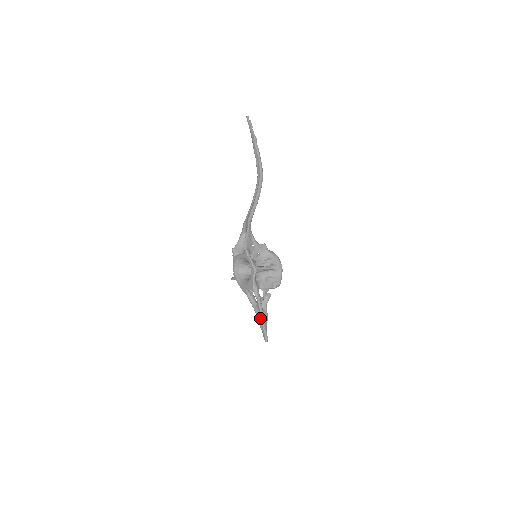
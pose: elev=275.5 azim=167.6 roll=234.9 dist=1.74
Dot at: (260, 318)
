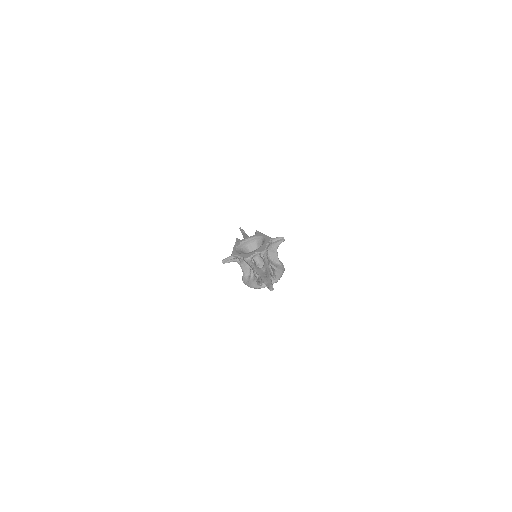
Dot at: (265, 275)
